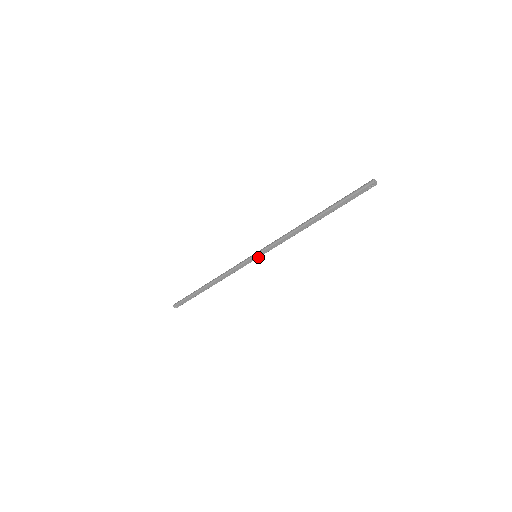
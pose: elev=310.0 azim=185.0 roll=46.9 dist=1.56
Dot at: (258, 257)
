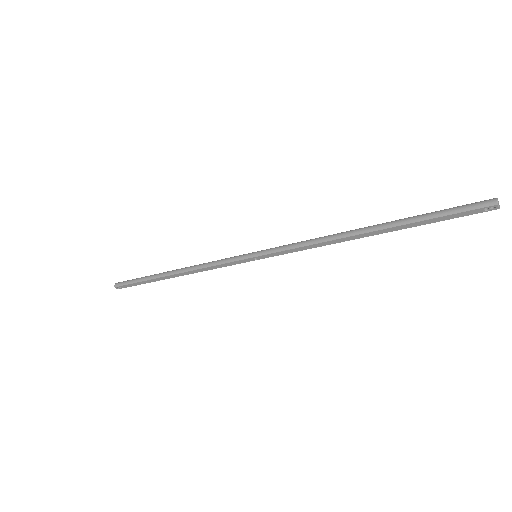
Dot at: (259, 259)
